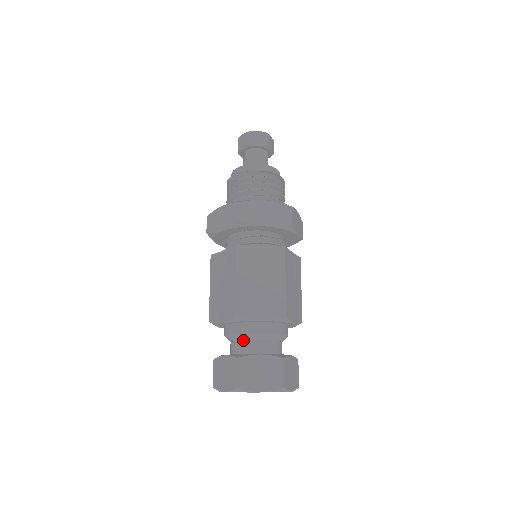
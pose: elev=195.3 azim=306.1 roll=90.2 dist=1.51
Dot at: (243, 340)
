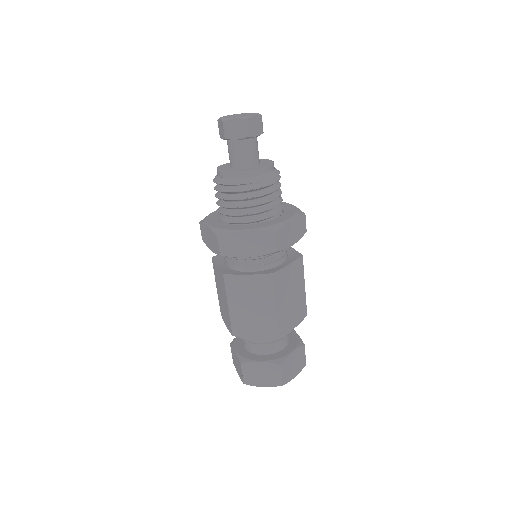
Dot at: occluded
